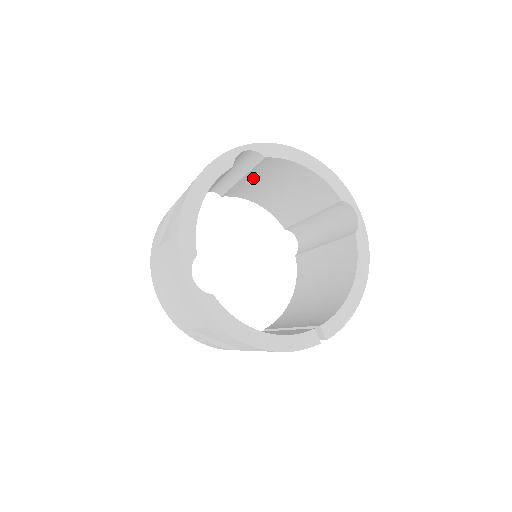
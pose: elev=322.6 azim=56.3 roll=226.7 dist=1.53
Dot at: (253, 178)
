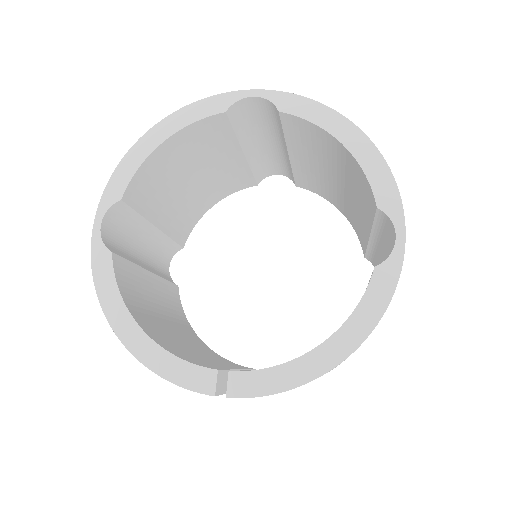
Dot at: (304, 157)
